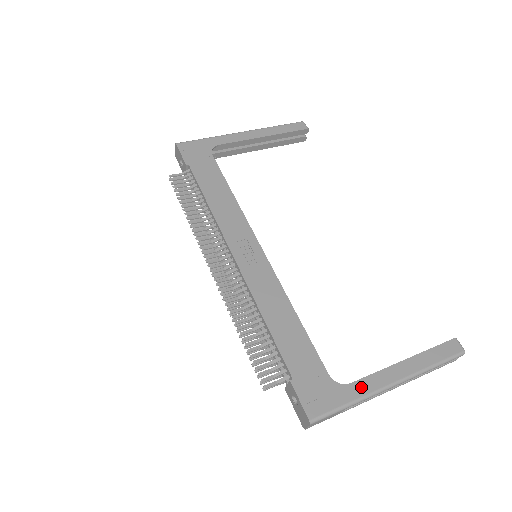
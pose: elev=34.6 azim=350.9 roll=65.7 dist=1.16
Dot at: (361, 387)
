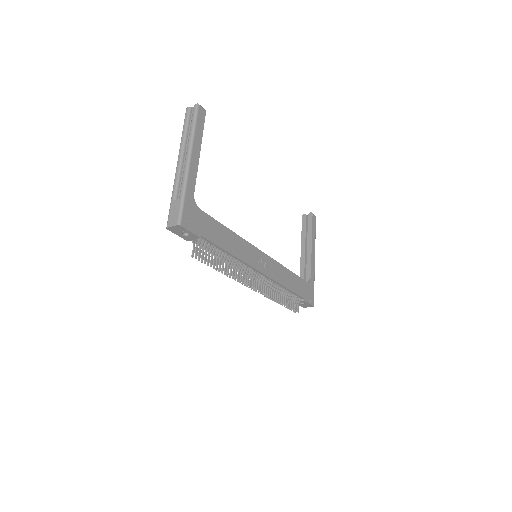
Dot at: (313, 274)
